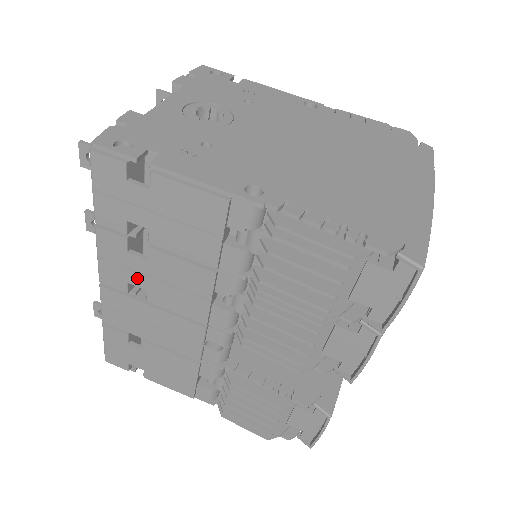
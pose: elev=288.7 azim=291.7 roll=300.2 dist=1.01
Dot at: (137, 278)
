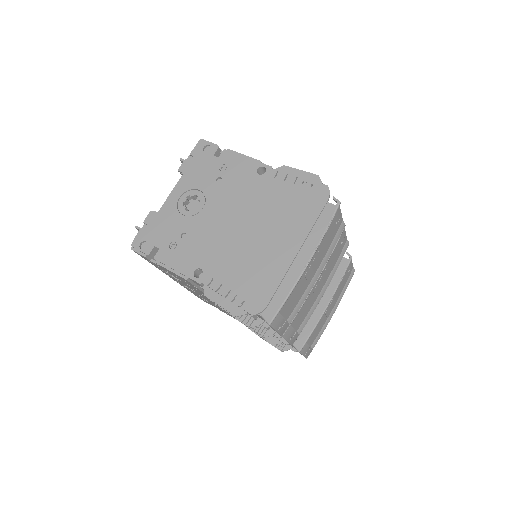
Dot at: (183, 284)
